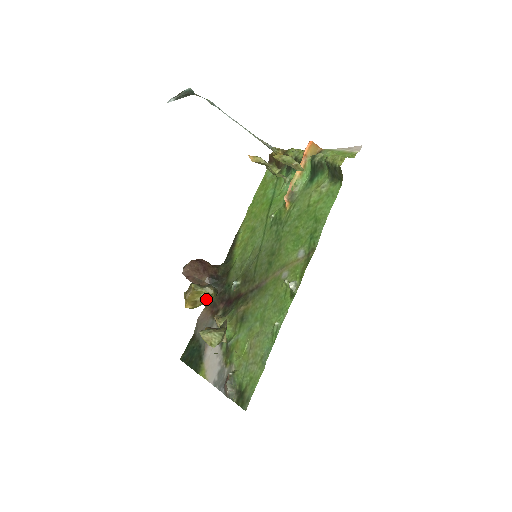
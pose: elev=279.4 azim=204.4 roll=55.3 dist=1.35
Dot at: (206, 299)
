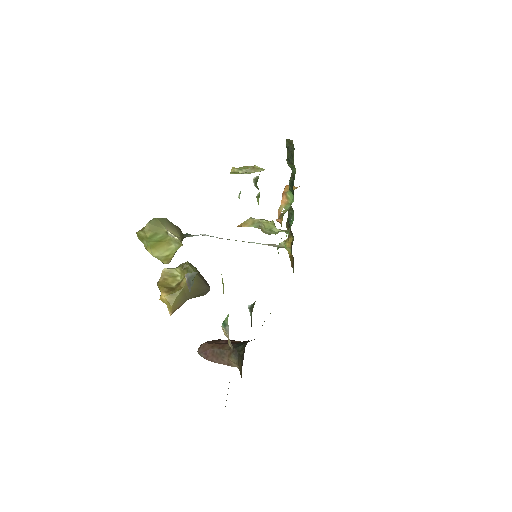
Dot at: (183, 279)
